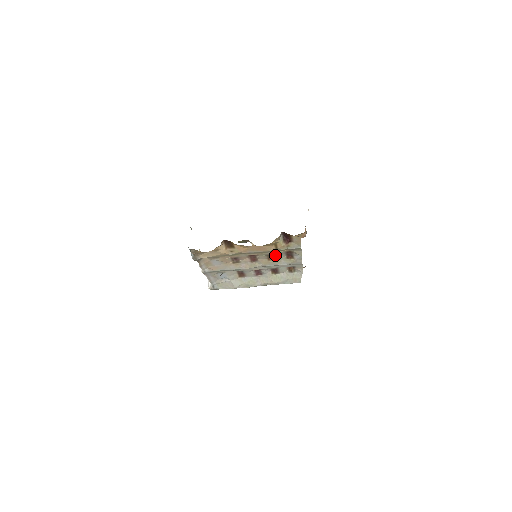
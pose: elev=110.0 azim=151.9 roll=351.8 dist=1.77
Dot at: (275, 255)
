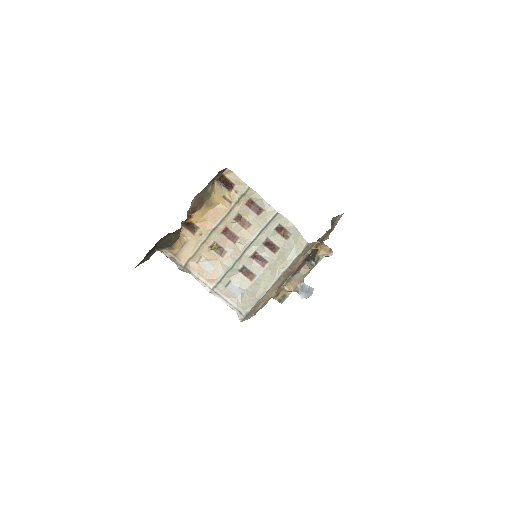
Dot at: (244, 217)
